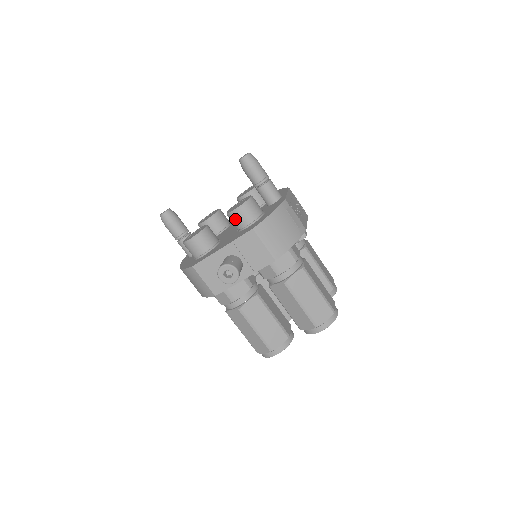
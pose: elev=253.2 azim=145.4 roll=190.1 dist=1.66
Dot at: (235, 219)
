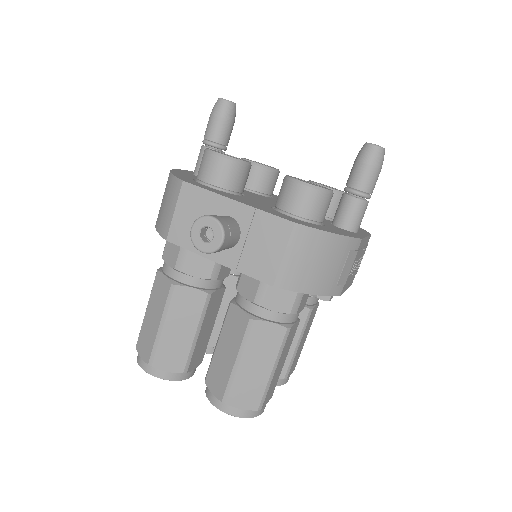
Dot at: (288, 191)
